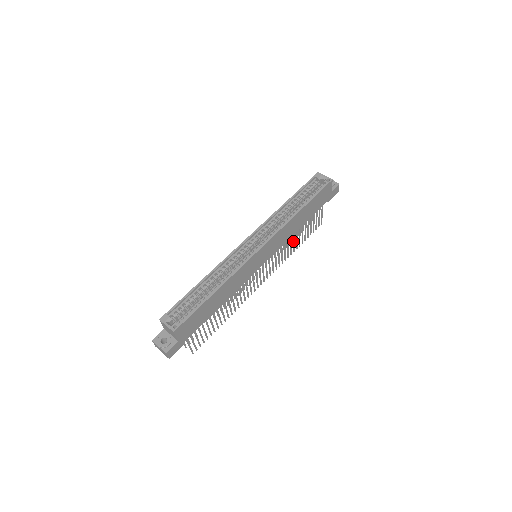
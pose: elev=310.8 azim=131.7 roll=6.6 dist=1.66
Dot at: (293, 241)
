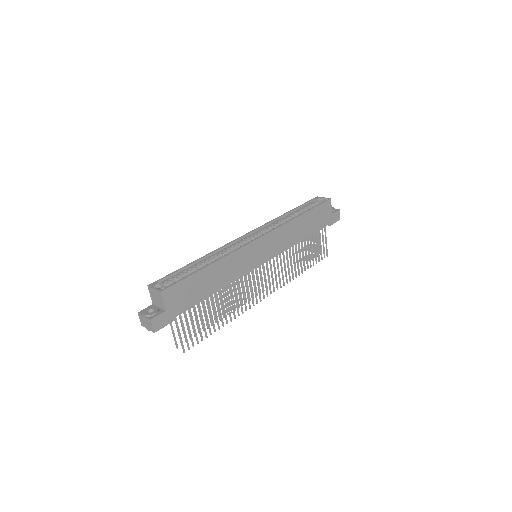
Dot at: (297, 259)
